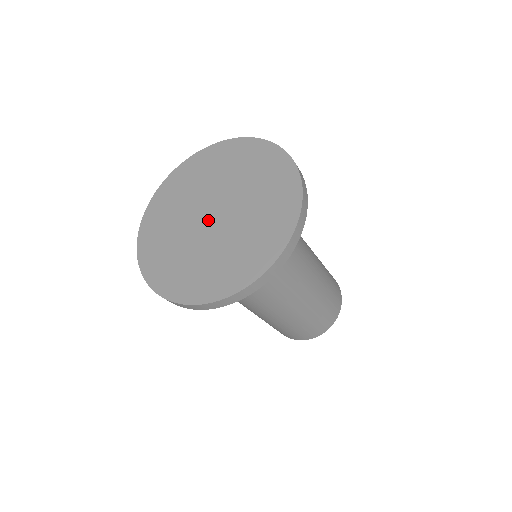
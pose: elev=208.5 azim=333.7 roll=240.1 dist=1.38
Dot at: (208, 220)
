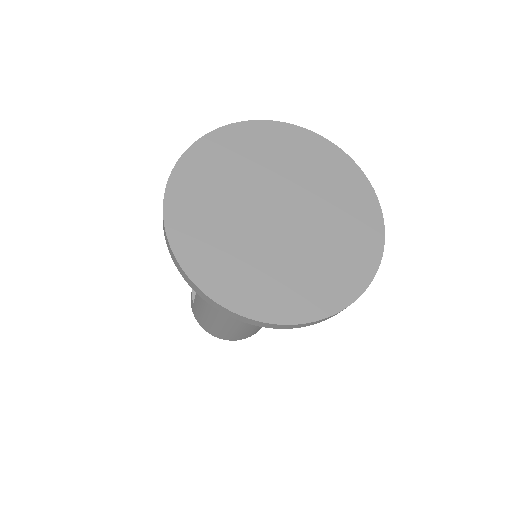
Dot at: (275, 219)
